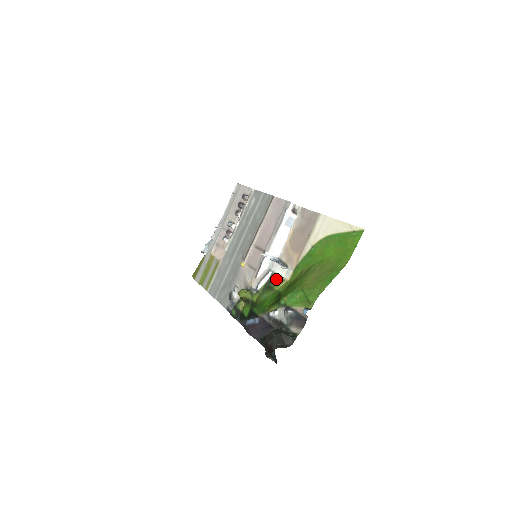
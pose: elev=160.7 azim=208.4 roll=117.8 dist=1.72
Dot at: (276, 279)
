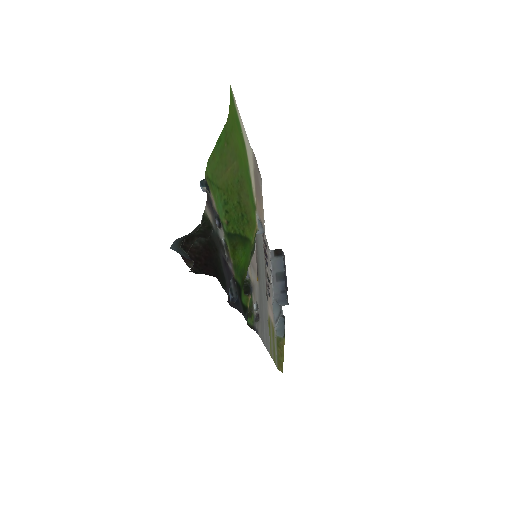
Dot at: (254, 240)
